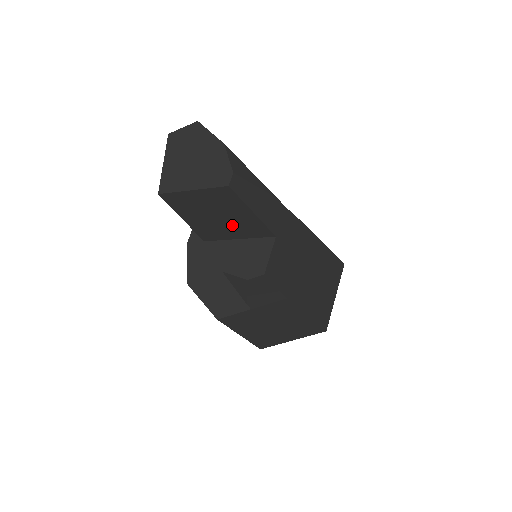
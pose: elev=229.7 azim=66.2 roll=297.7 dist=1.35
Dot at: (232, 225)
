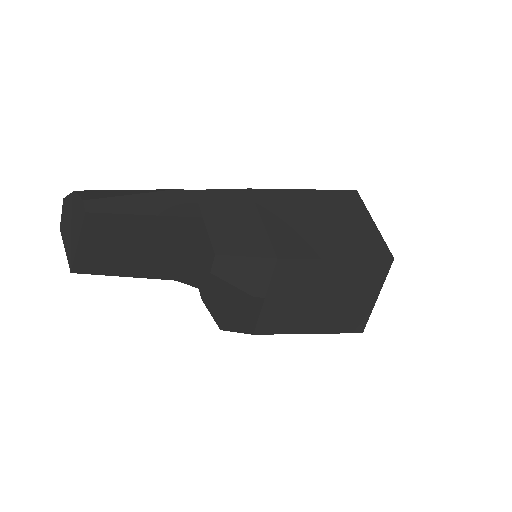
Dot at: (159, 244)
